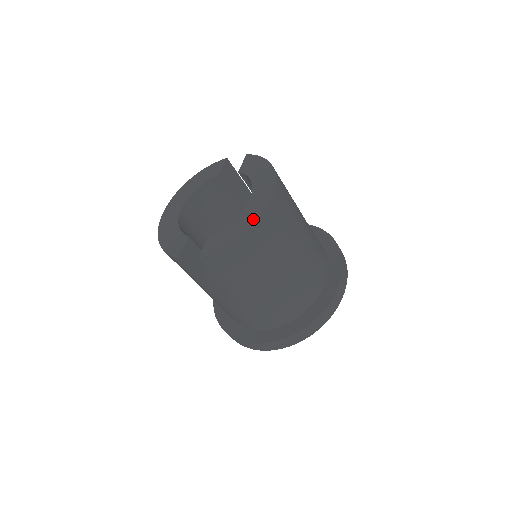
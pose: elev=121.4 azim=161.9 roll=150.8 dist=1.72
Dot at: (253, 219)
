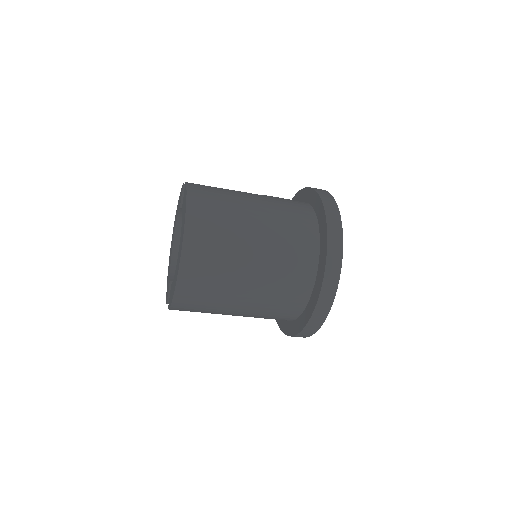
Dot at: (176, 277)
